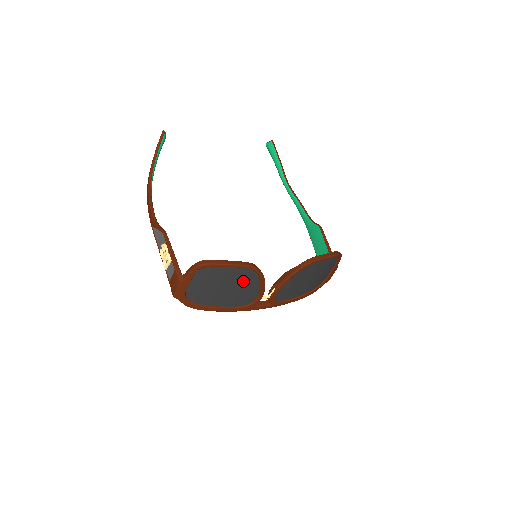
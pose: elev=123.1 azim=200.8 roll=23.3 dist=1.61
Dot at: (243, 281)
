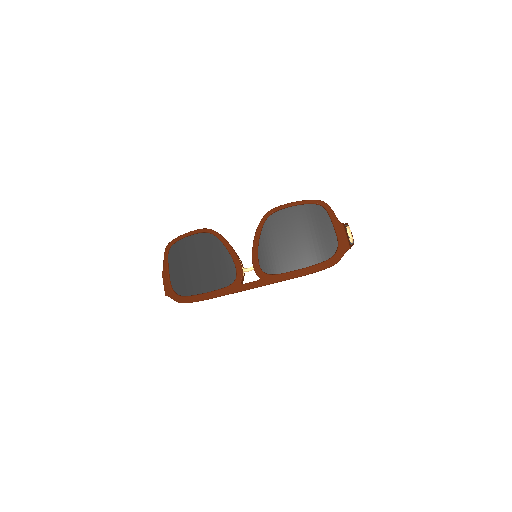
Dot at: (208, 251)
